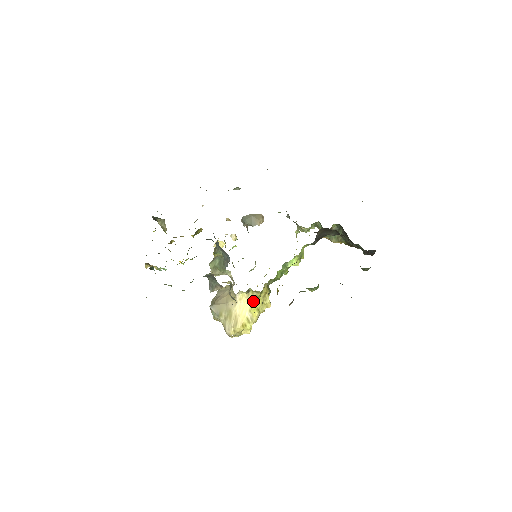
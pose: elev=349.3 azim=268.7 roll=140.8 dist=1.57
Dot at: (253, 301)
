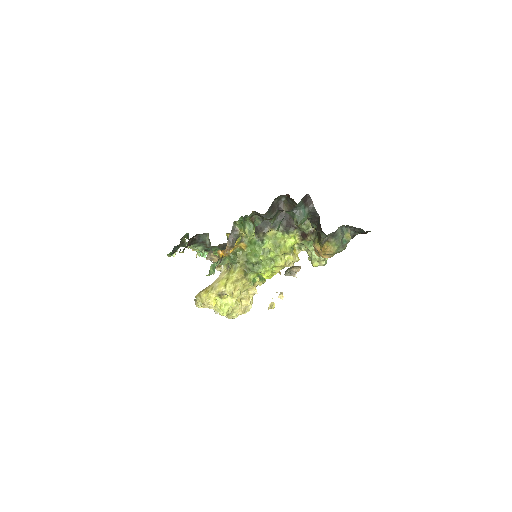
Dot at: (227, 277)
